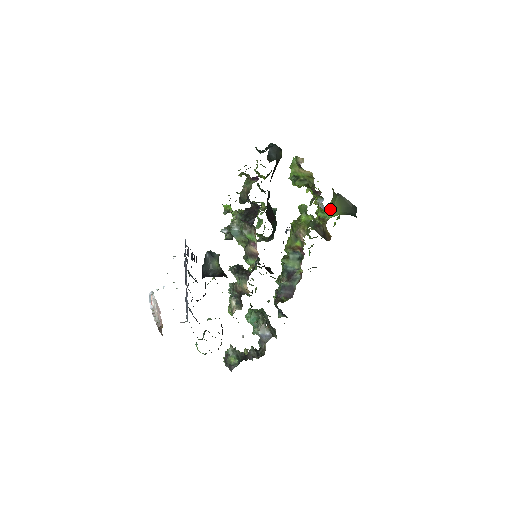
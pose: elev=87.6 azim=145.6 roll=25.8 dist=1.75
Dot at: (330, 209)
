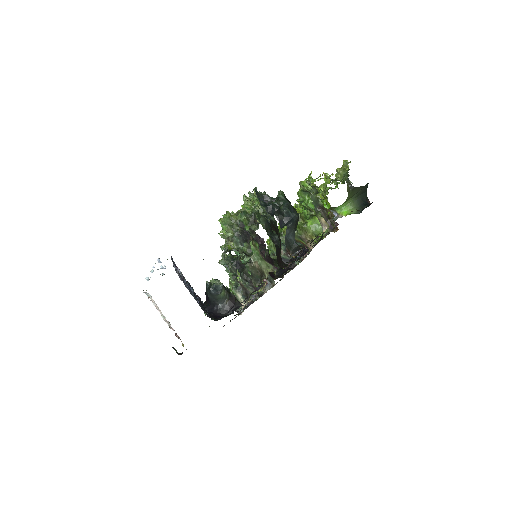
Dot at: (340, 205)
